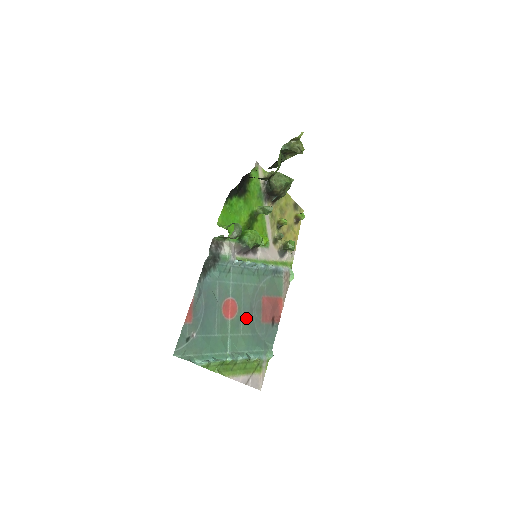
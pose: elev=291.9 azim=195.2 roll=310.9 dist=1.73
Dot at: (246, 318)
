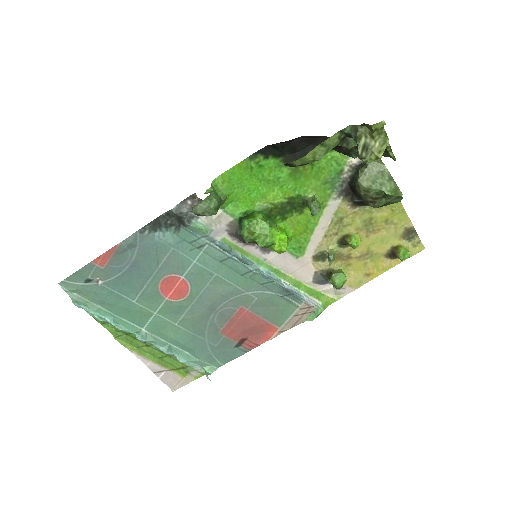
Dot at: (195, 313)
